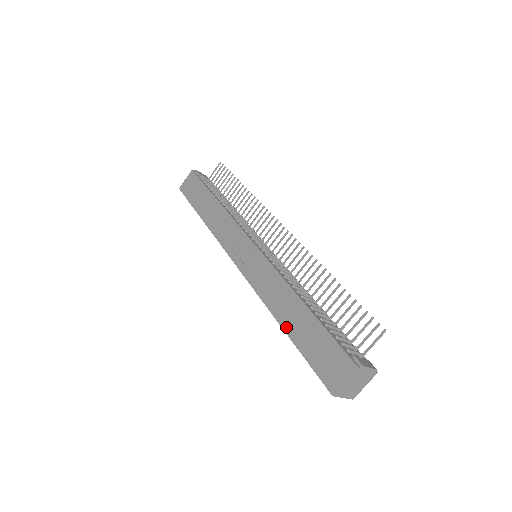
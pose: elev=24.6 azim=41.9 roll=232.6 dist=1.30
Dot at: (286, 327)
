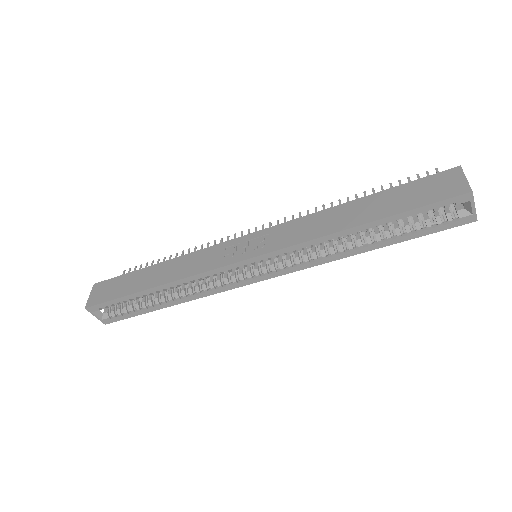
Dot at: (366, 220)
